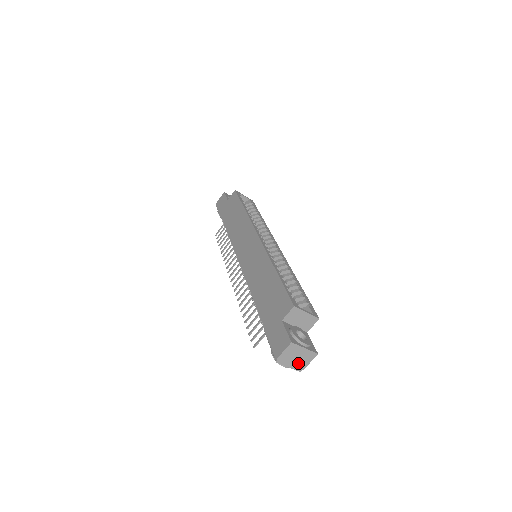
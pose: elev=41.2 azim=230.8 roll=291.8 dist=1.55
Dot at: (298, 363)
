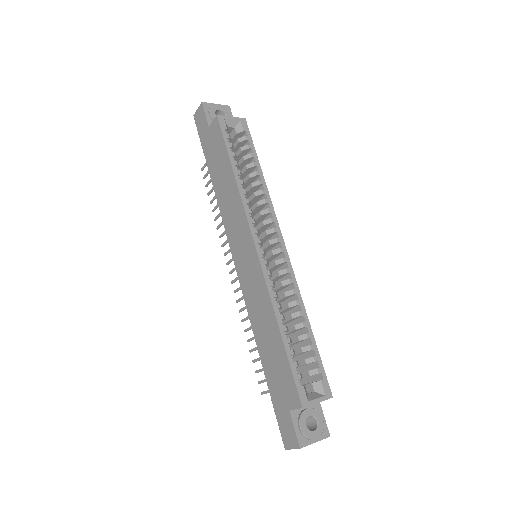
Dot at: occluded
